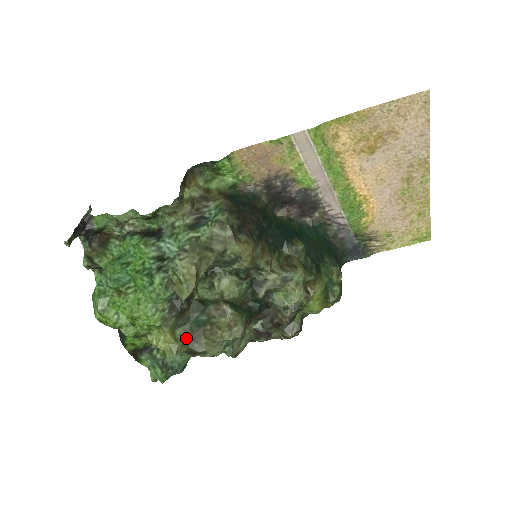
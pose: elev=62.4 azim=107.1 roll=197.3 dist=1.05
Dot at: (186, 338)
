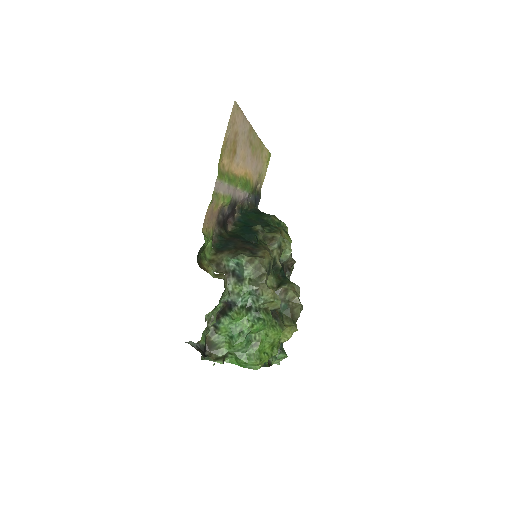
Dot at: (290, 320)
